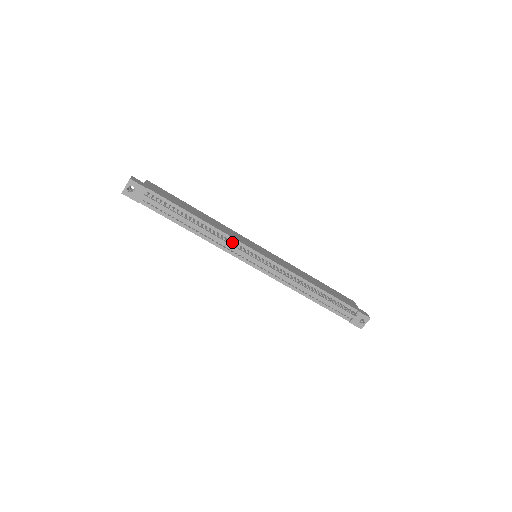
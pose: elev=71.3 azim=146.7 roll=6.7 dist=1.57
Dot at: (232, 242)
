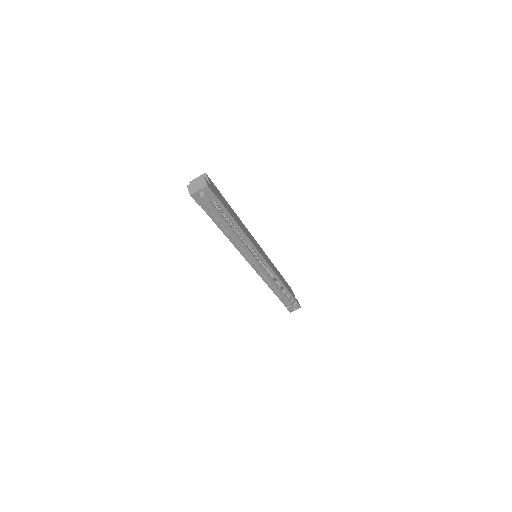
Dot at: (252, 250)
